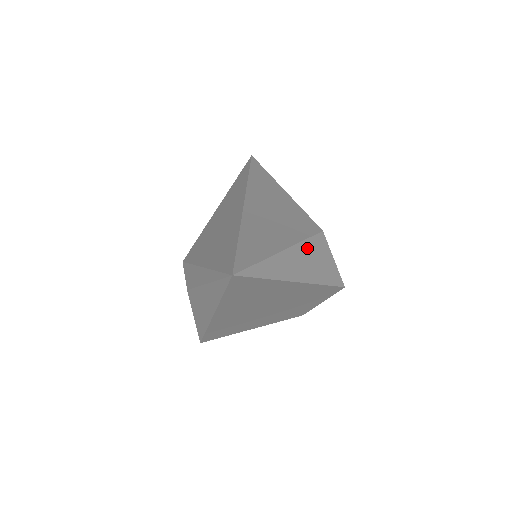
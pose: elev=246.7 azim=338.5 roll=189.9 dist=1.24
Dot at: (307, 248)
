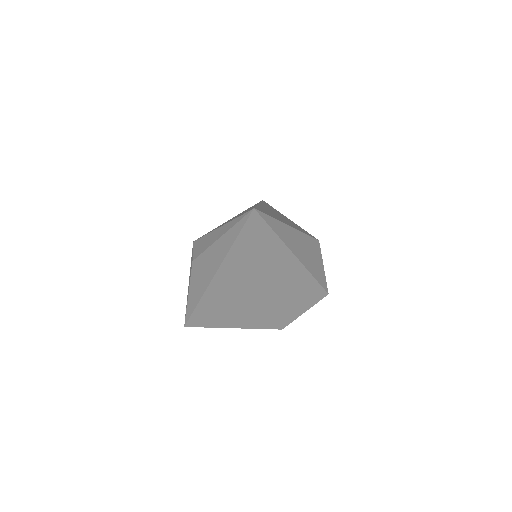
Dot at: (306, 241)
